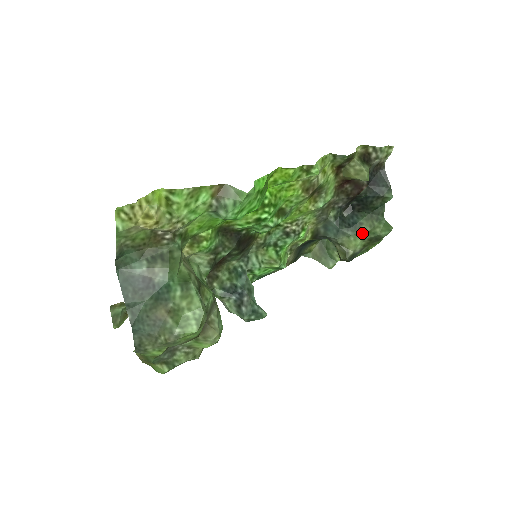
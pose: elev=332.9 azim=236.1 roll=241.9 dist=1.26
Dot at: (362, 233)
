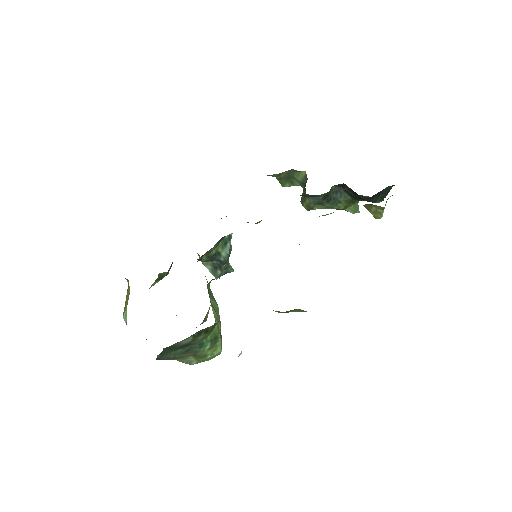
Dot at: (335, 208)
